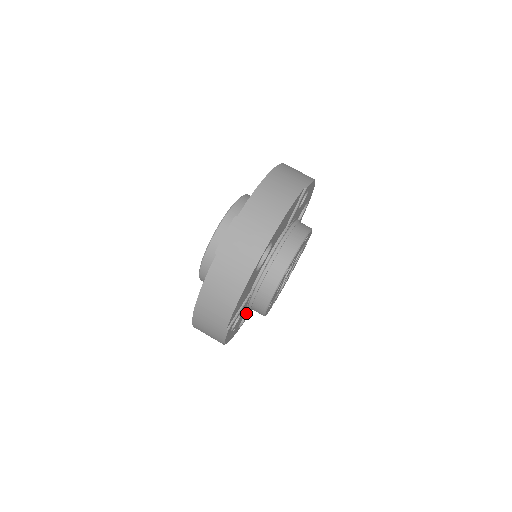
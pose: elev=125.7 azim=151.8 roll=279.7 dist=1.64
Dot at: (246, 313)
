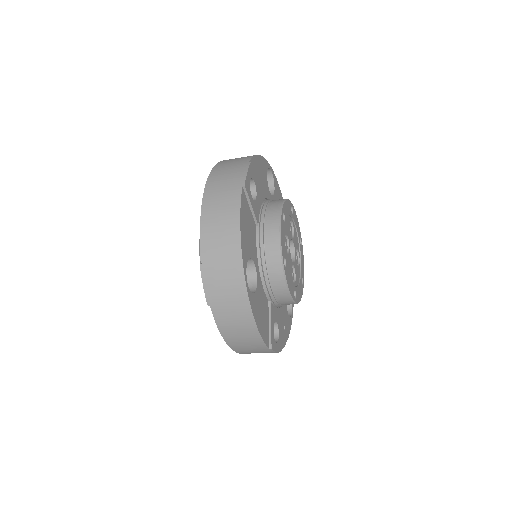
Dot at: occluded
